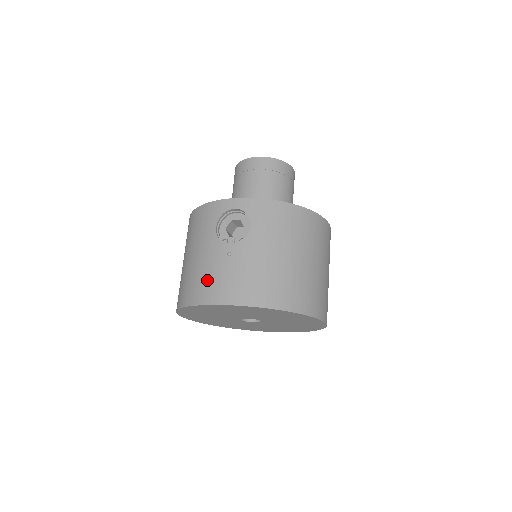
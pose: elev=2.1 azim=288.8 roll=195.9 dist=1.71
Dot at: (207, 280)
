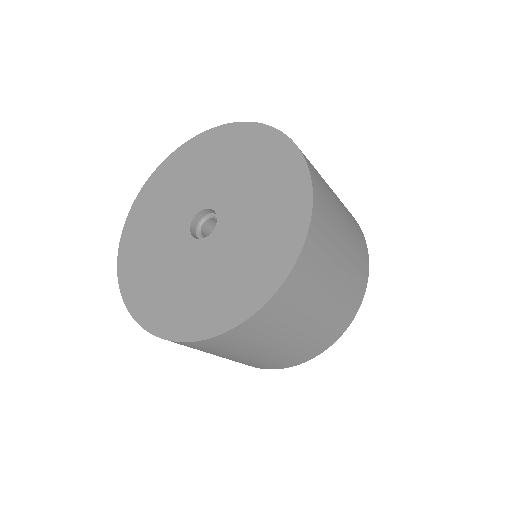
Dot at: occluded
